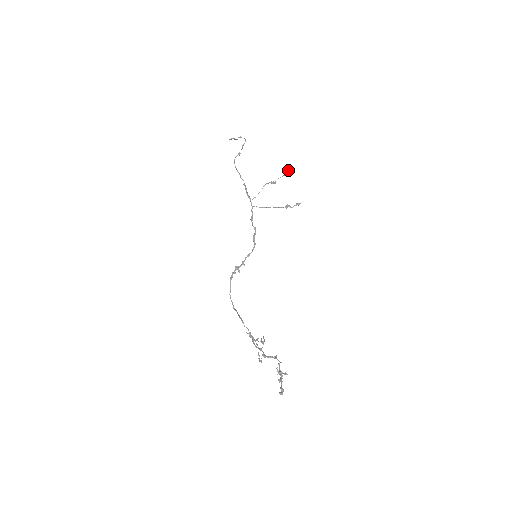
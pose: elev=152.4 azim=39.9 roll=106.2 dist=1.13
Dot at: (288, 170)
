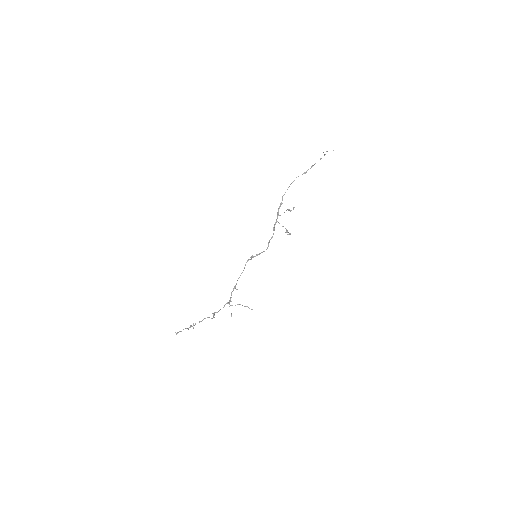
Dot at: occluded
